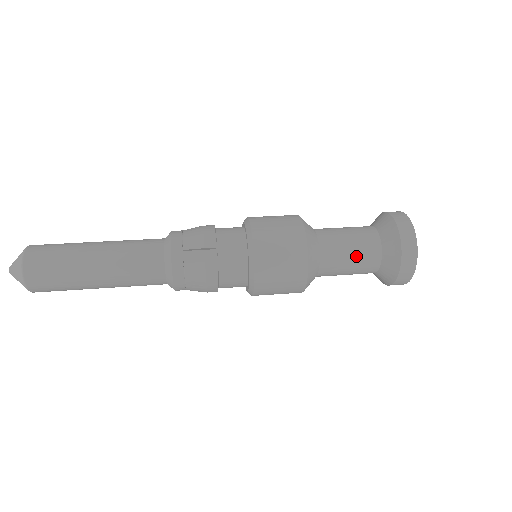
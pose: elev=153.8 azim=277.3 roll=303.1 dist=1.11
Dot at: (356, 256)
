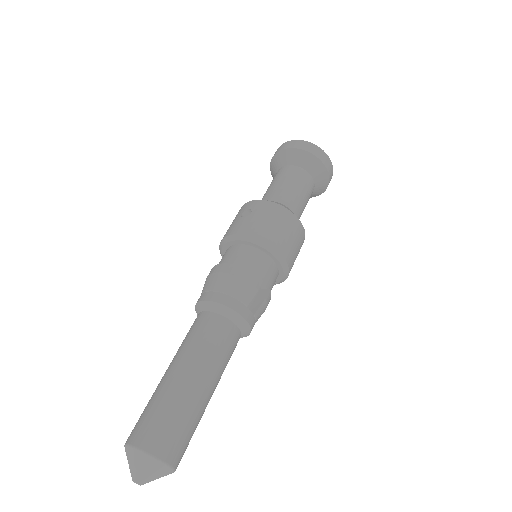
Dot at: (307, 198)
